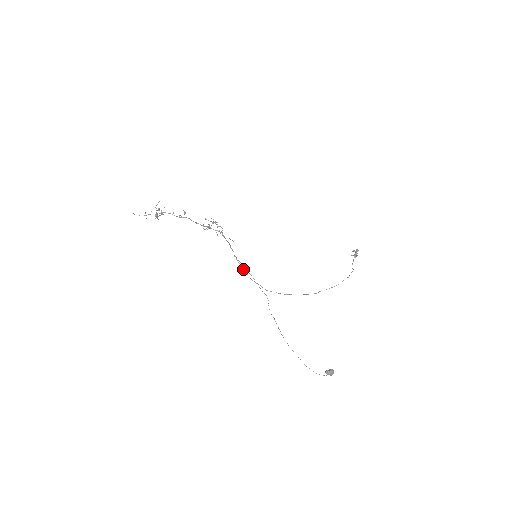
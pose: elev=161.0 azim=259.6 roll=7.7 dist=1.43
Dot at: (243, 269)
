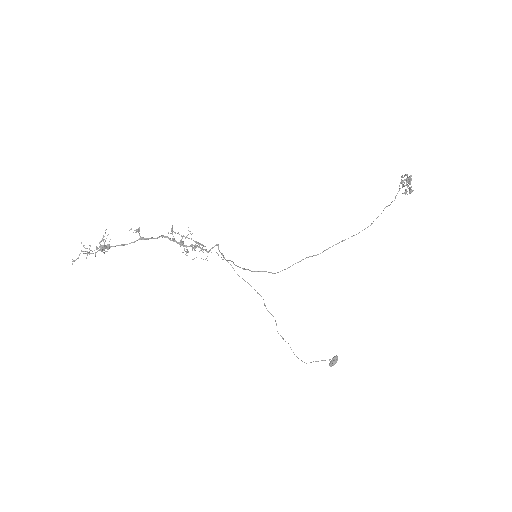
Dot at: (242, 268)
